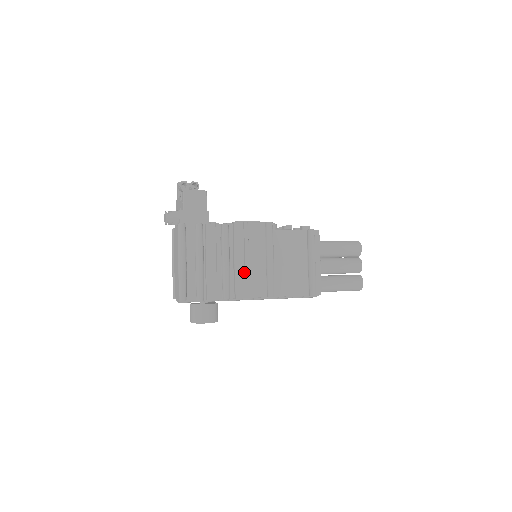
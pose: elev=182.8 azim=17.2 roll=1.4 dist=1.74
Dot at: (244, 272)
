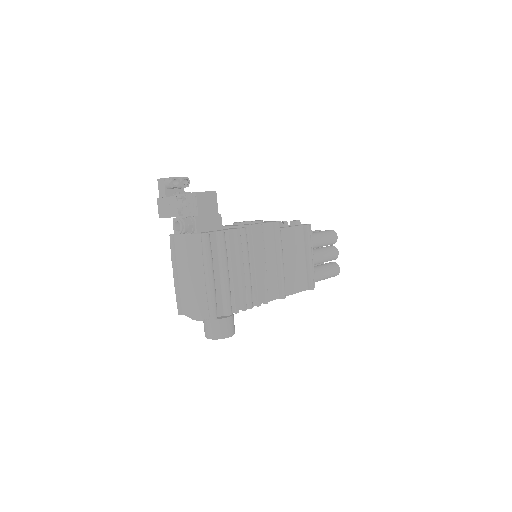
Dot at: (259, 277)
